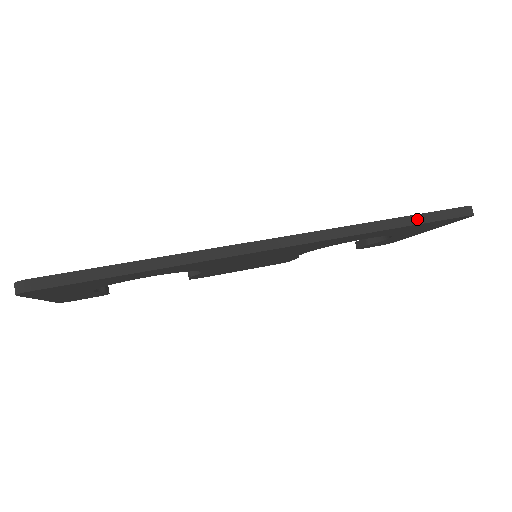
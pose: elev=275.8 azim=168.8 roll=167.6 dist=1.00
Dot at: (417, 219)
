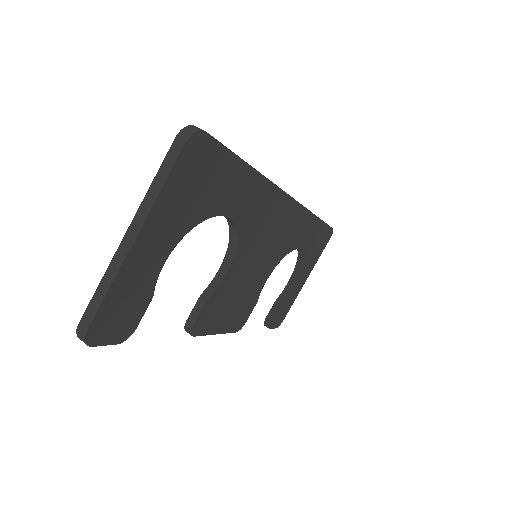
Dot at: occluded
